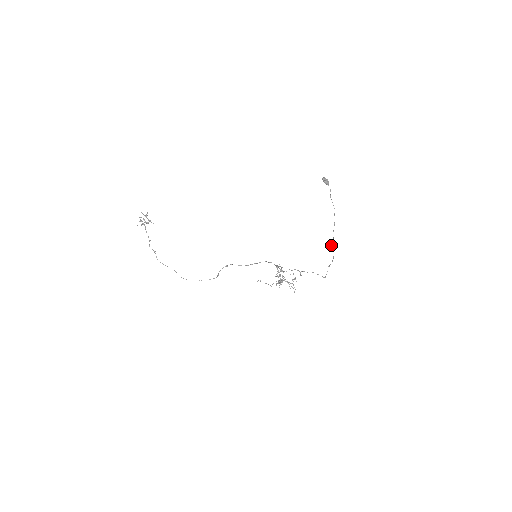
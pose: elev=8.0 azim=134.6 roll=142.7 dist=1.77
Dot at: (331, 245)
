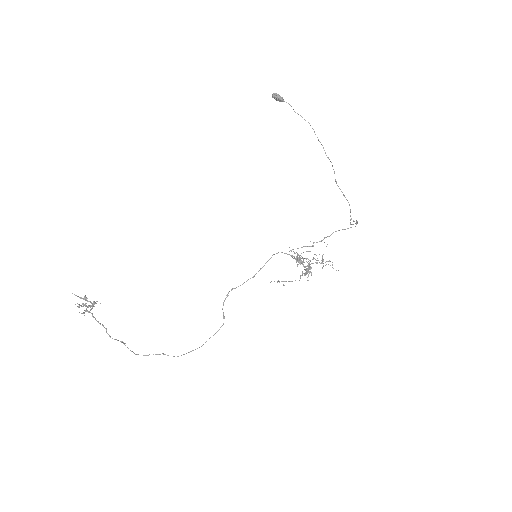
Dot at: occluded
